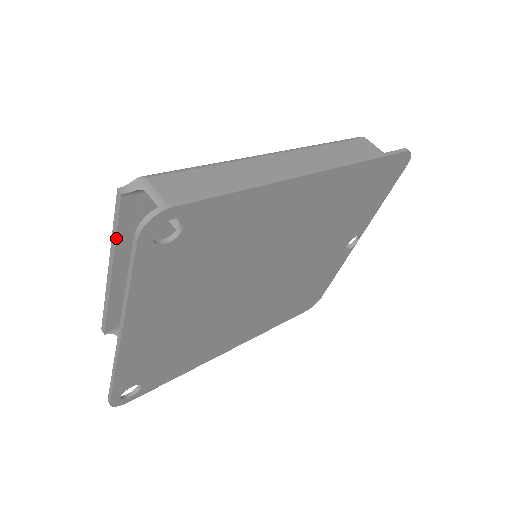
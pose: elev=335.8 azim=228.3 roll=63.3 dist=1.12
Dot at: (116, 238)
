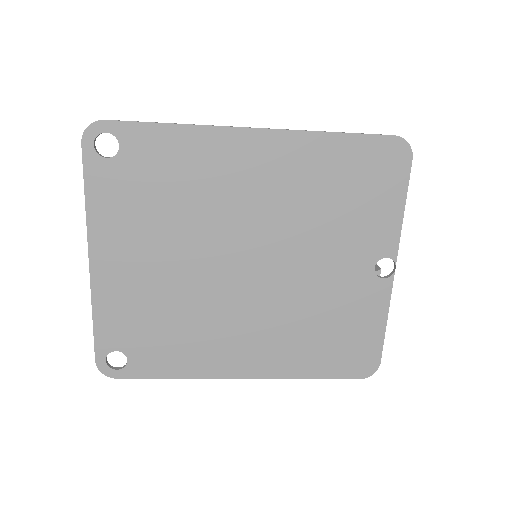
Dot at: occluded
